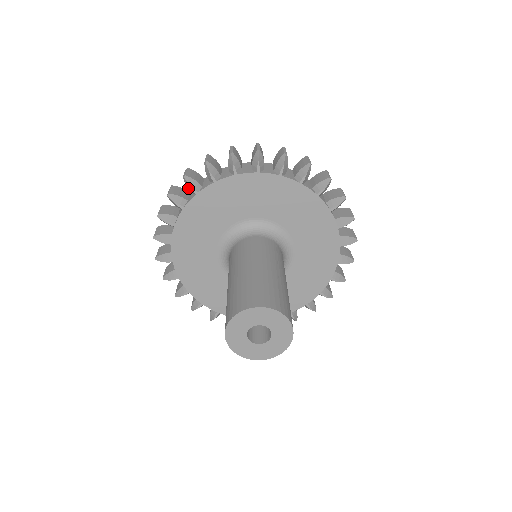
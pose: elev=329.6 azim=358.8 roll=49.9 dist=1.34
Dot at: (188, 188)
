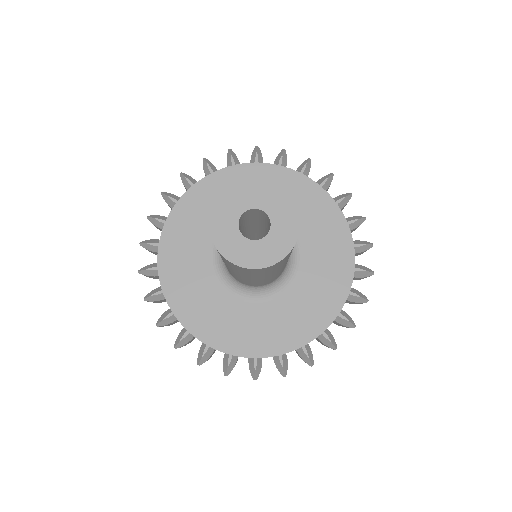
Dot at: (251, 158)
